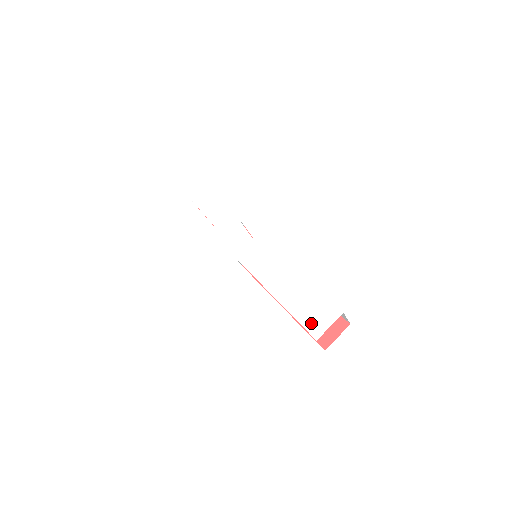
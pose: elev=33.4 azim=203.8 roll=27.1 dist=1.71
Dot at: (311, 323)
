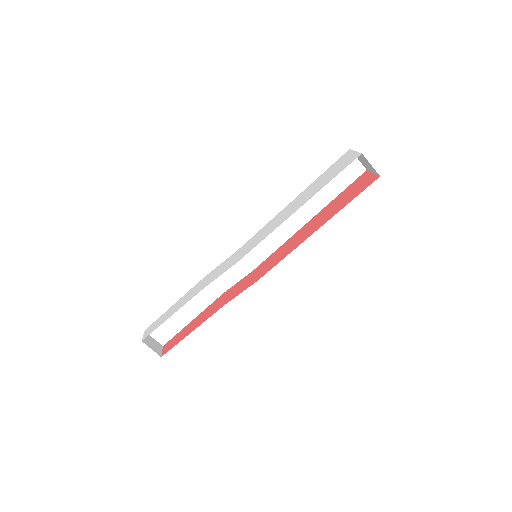
Dot at: (344, 165)
